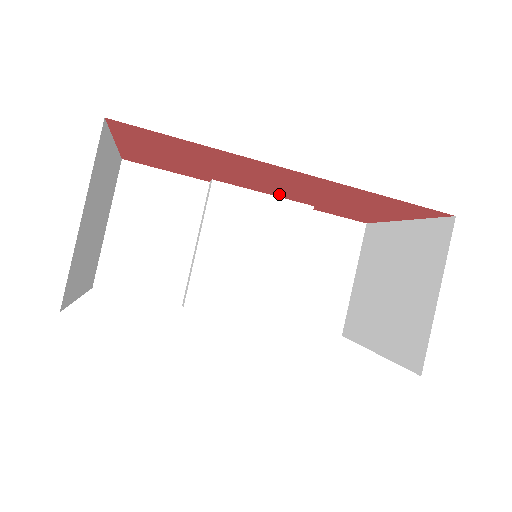
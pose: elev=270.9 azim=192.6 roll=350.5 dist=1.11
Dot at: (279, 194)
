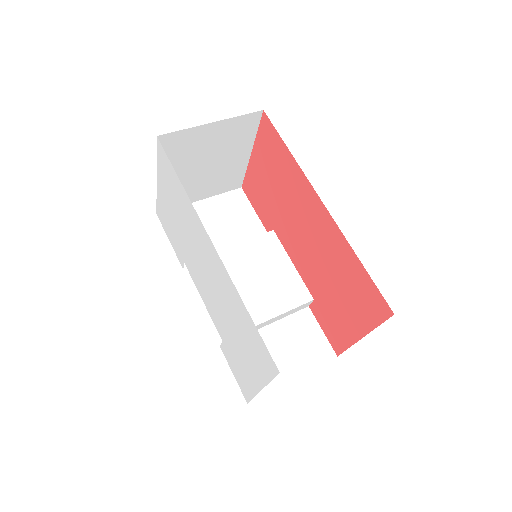
Dot at: (301, 266)
